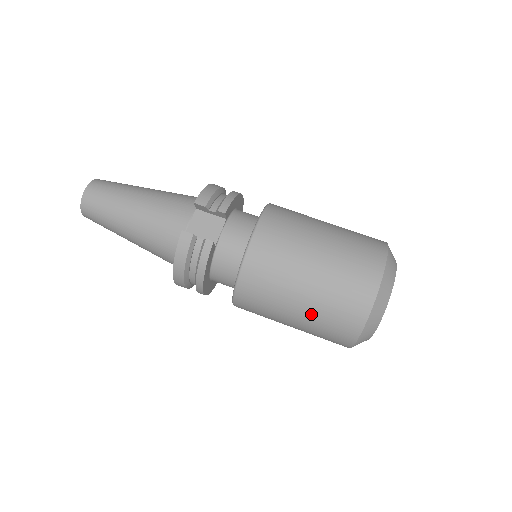
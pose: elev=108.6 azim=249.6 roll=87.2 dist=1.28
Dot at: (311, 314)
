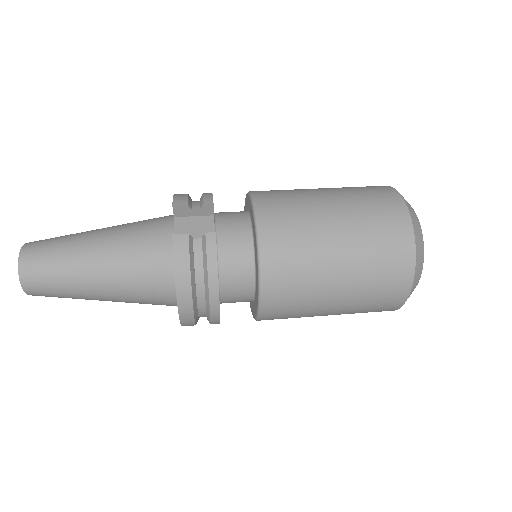
Dot at: (356, 270)
